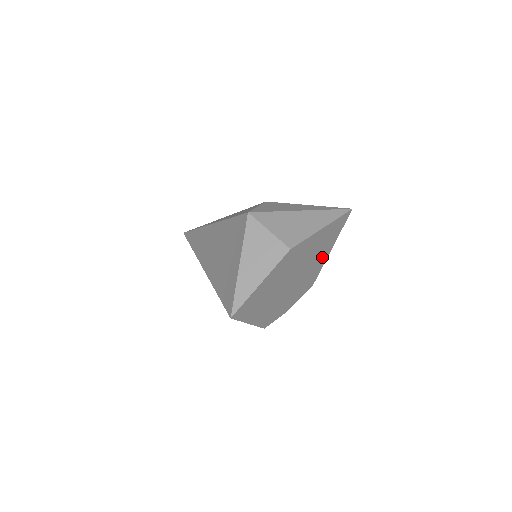
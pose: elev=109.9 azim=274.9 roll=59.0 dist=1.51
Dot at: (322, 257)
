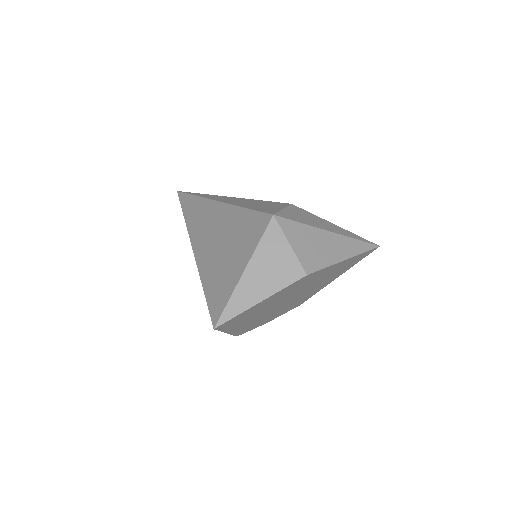
Dot at: (326, 283)
